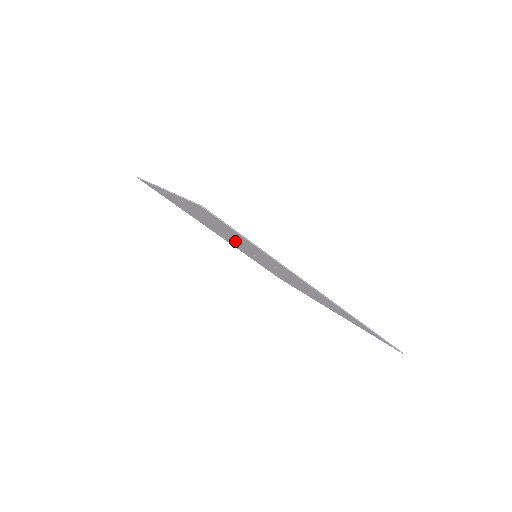
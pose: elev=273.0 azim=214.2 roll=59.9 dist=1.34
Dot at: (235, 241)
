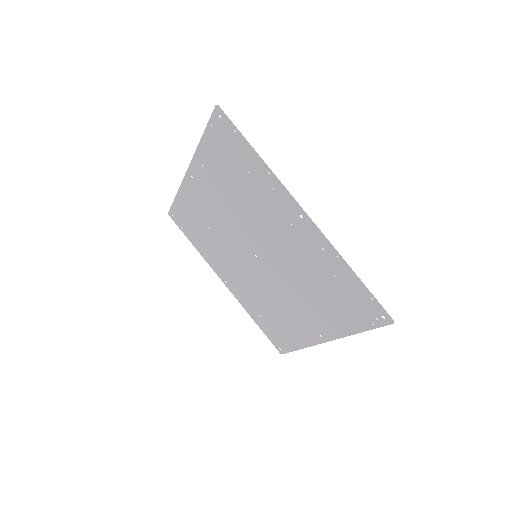
Dot at: (239, 232)
